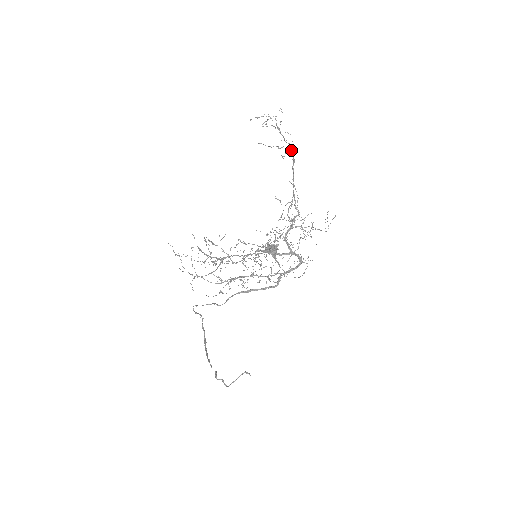
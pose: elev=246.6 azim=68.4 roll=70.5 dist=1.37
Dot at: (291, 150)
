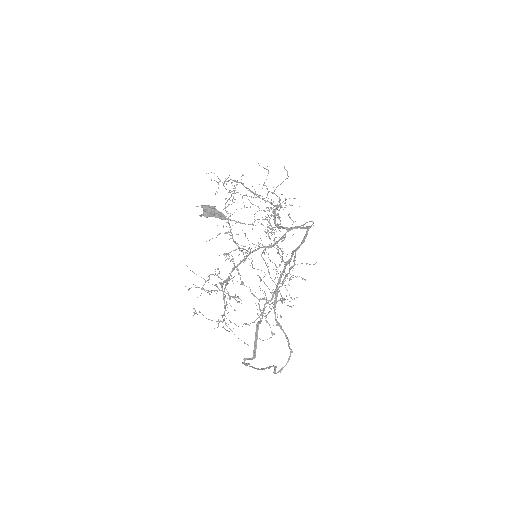
Dot at: (236, 181)
